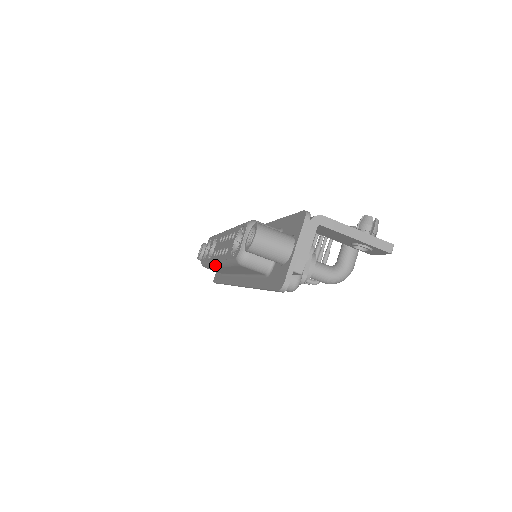
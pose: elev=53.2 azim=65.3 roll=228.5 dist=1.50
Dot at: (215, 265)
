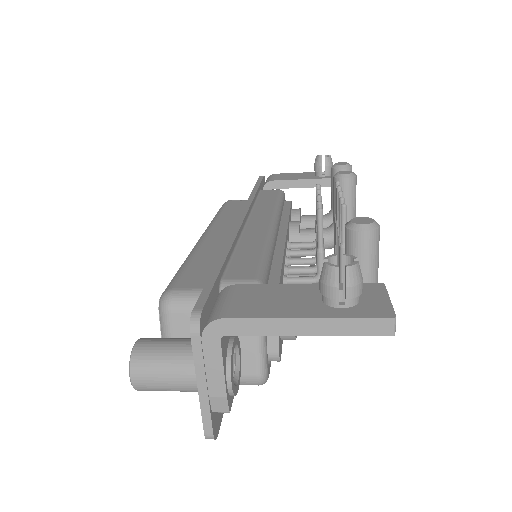
Dot at: occluded
